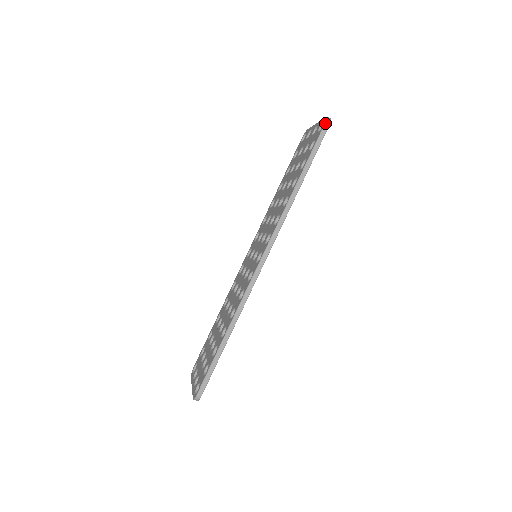
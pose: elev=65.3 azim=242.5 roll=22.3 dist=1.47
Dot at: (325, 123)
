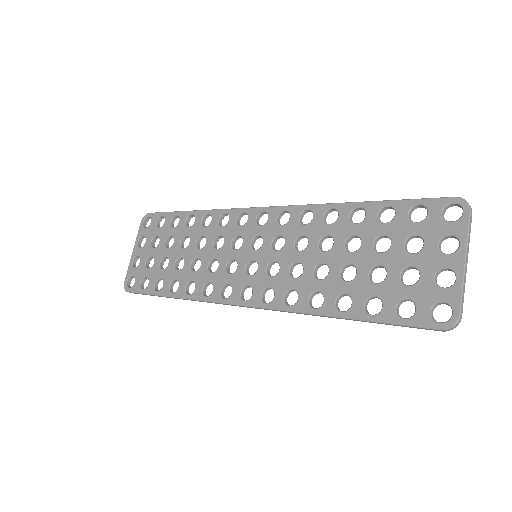
Dot at: (441, 330)
